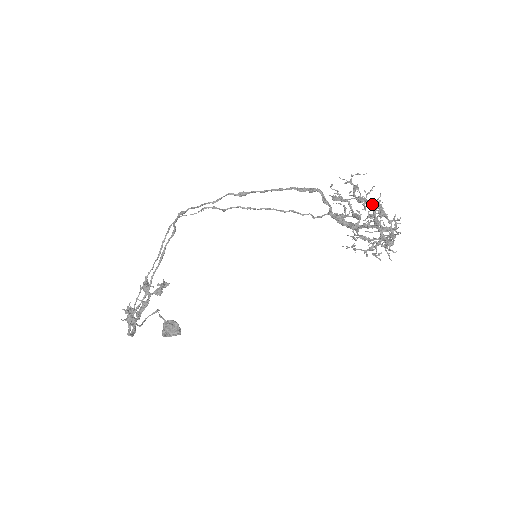
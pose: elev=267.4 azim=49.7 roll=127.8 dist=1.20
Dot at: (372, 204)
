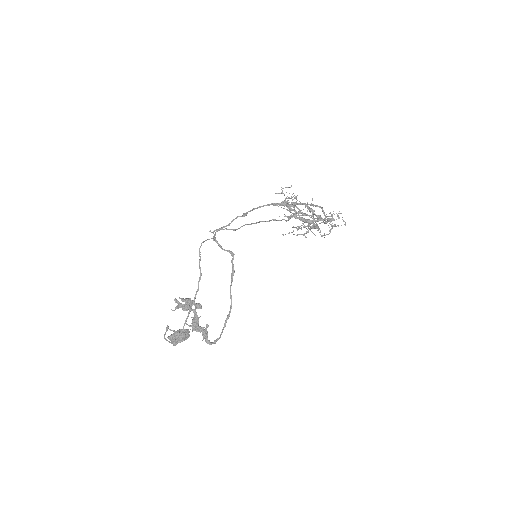
Dot at: occluded
